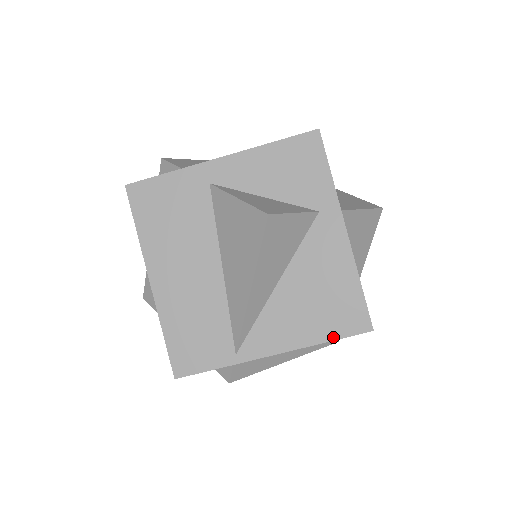
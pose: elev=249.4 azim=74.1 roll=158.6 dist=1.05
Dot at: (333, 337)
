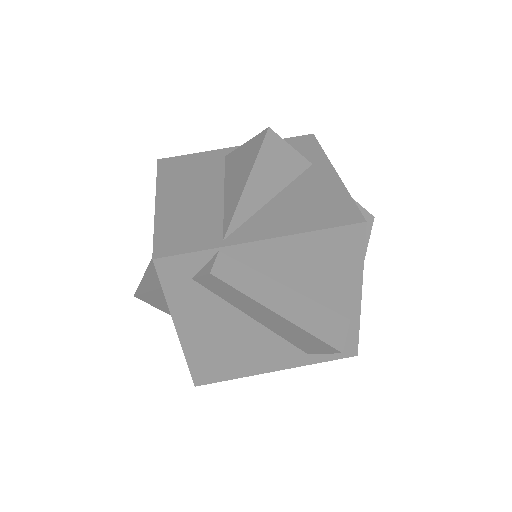
Dot at: (325, 227)
